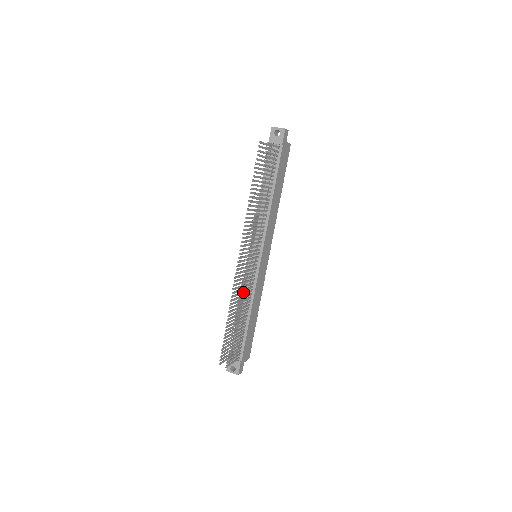
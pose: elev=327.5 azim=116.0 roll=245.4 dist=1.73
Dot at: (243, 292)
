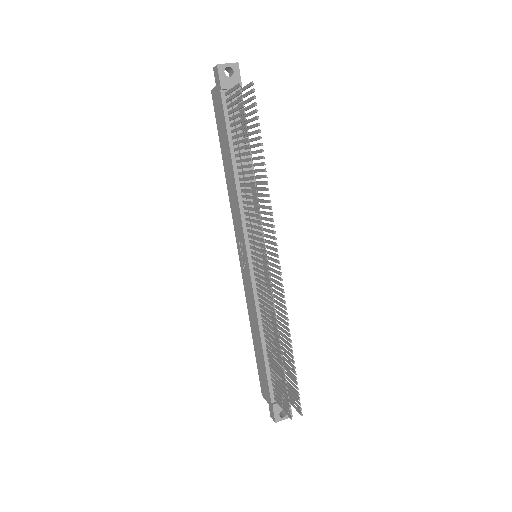
Dot at: (262, 311)
